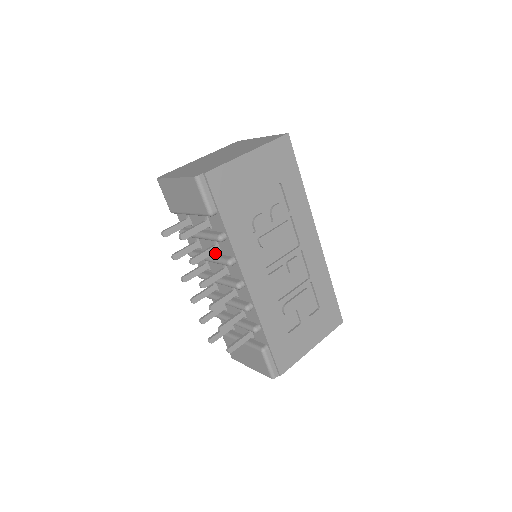
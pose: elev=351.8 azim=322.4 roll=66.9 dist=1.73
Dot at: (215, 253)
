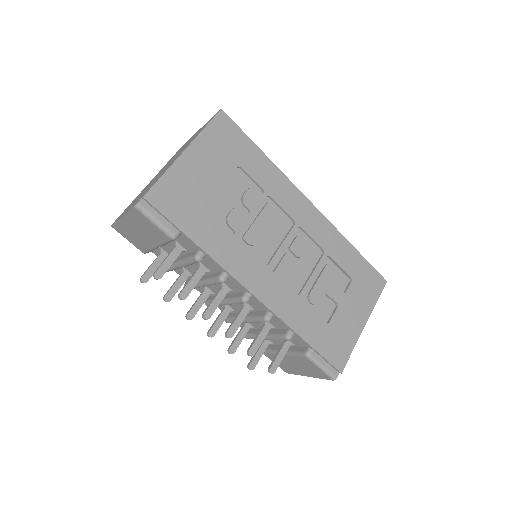
Dot at: (206, 275)
